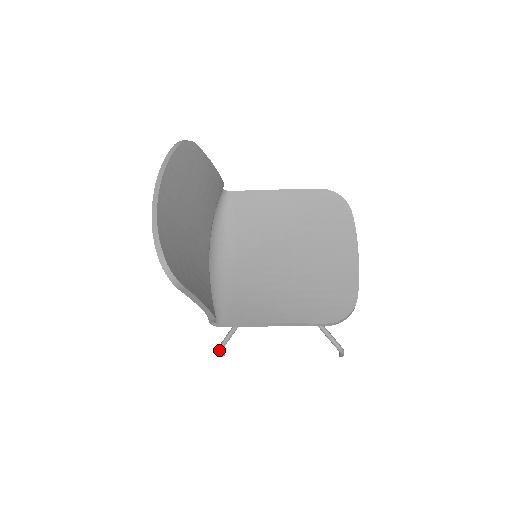
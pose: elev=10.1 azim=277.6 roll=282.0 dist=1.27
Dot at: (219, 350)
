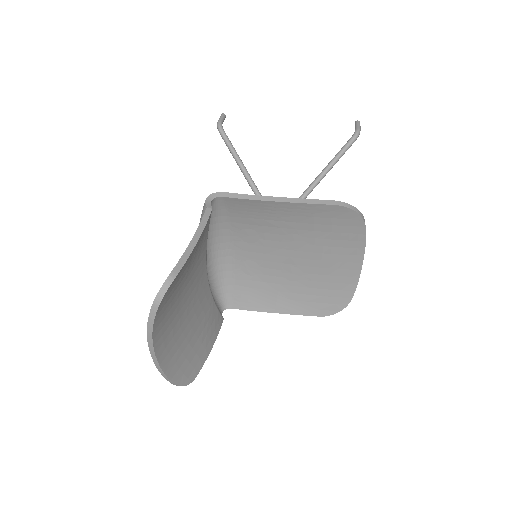
Dot at: occluded
